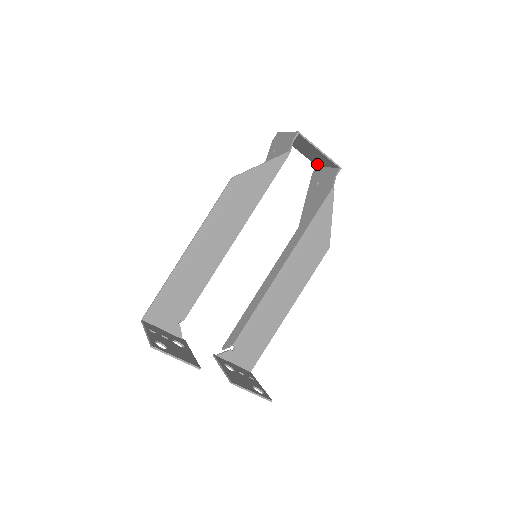
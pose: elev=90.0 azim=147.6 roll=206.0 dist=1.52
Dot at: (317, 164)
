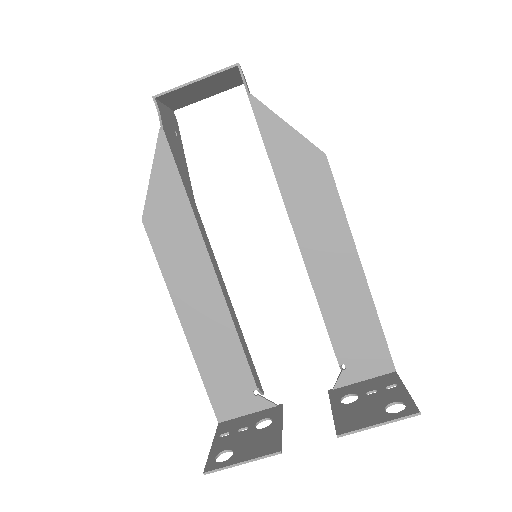
Dot at: (239, 83)
